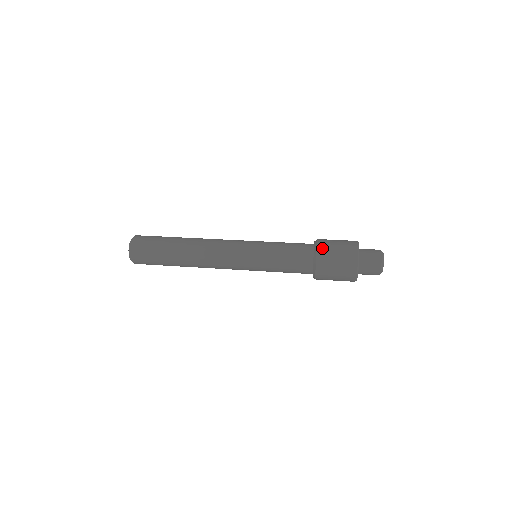
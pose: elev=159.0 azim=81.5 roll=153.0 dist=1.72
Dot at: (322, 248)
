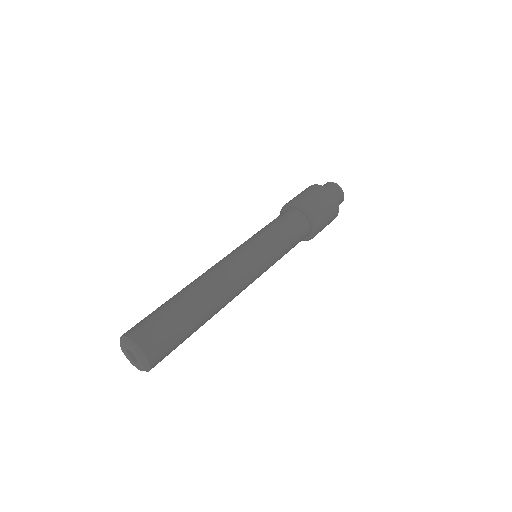
Dot at: (318, 219)
